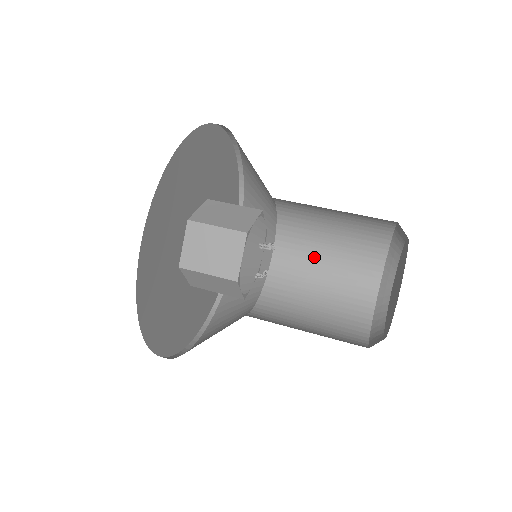
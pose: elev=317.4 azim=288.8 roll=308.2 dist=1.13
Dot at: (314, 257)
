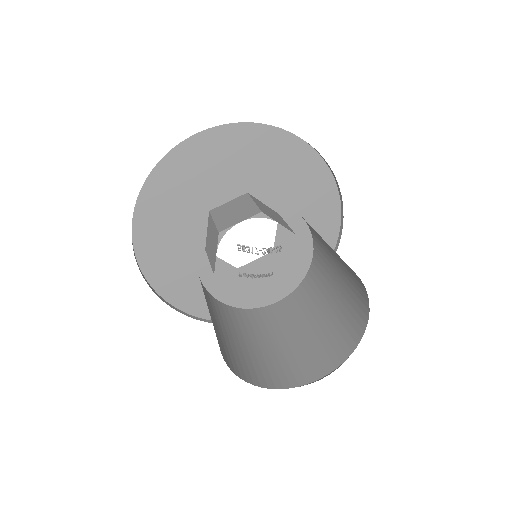
Dot at: (331, 273)
